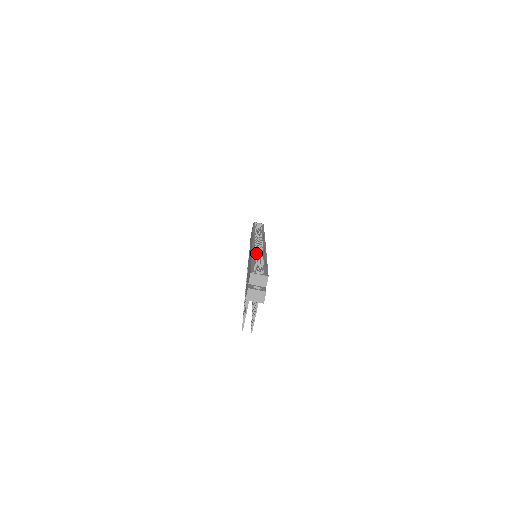
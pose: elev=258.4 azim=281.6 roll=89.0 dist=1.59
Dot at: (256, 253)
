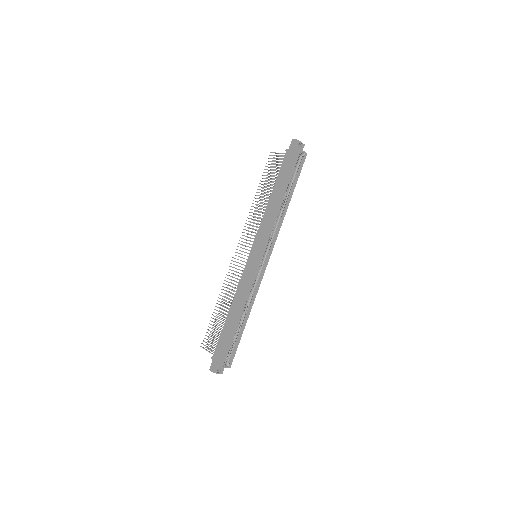
Dot at: (247, 302)
